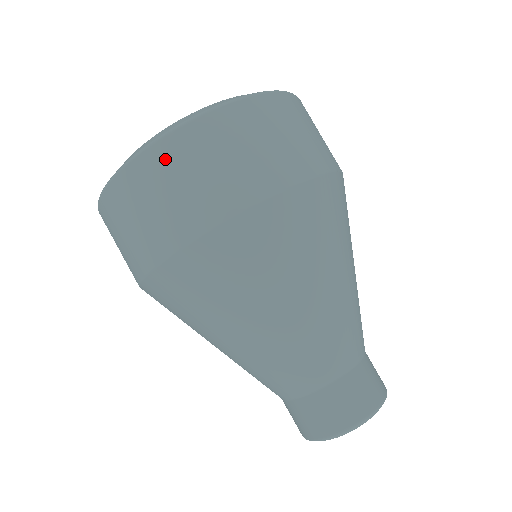
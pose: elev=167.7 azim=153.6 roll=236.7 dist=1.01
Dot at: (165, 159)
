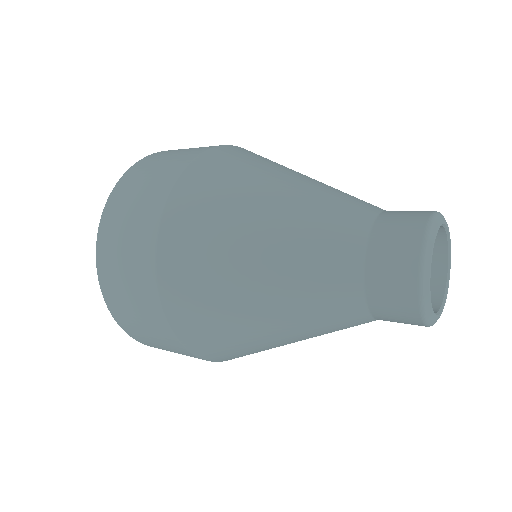
Dot at: (108, 234)
